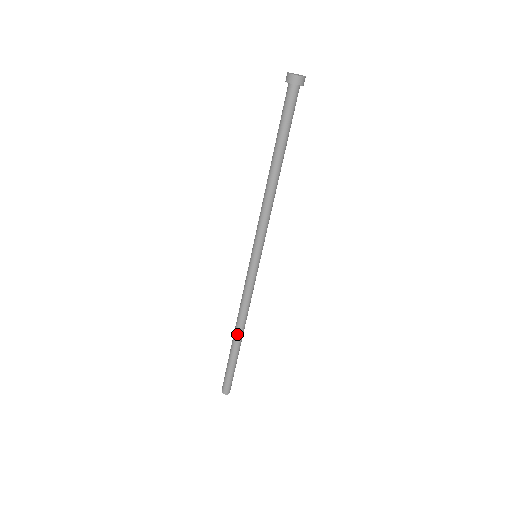
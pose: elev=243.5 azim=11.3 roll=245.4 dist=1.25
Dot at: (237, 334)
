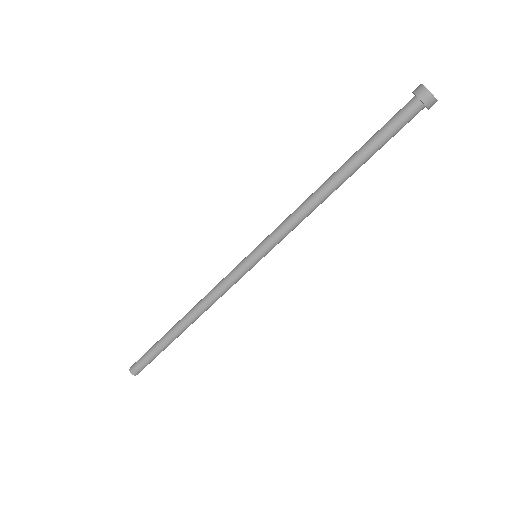
Dot at: (184, 323)
